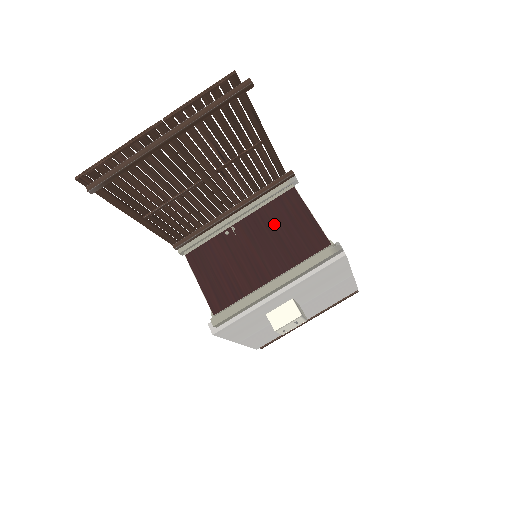
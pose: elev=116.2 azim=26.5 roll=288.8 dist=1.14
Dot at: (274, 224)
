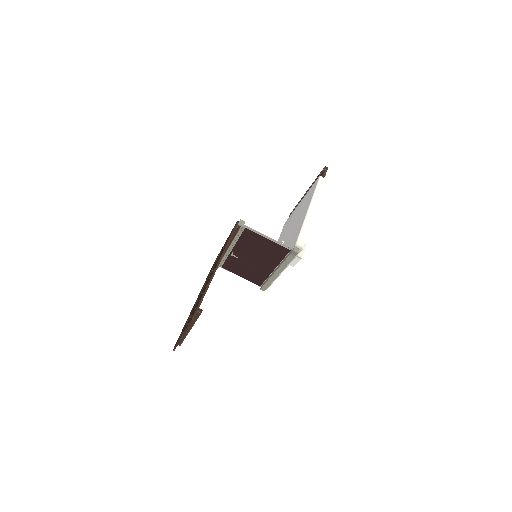
Dot at: (252, 247)
